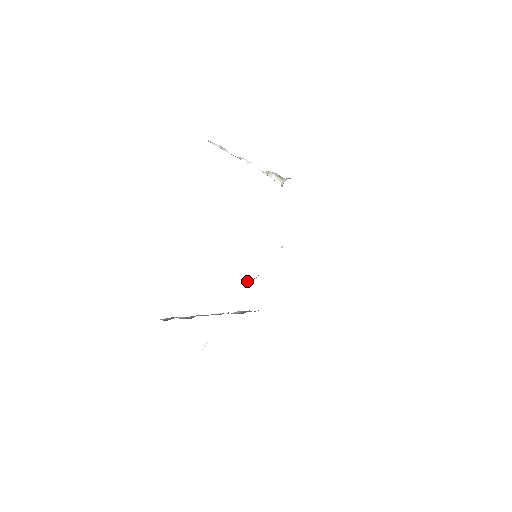
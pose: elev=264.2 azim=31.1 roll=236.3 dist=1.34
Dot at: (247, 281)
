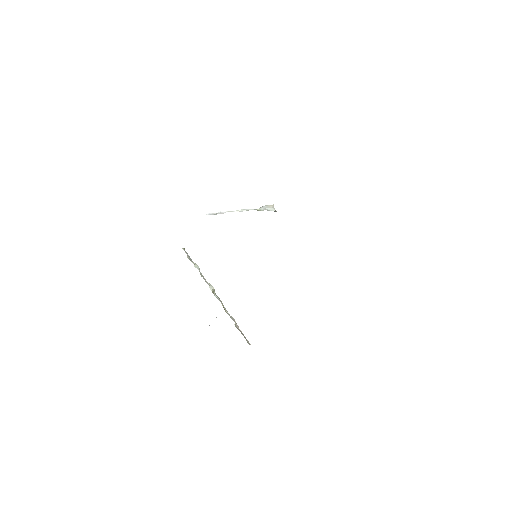
Dot at: occluded
